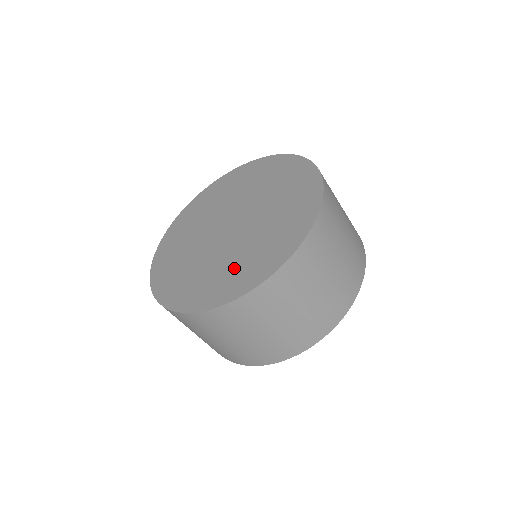
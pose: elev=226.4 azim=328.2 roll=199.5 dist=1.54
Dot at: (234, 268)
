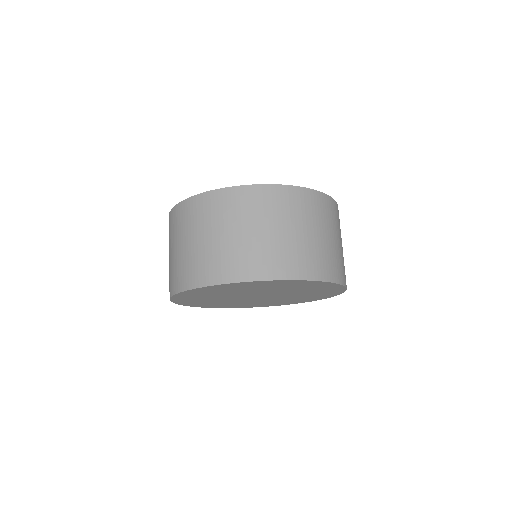
Dot at: occluded
